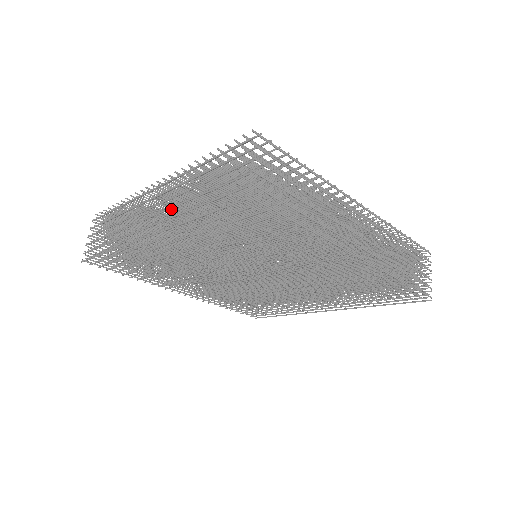
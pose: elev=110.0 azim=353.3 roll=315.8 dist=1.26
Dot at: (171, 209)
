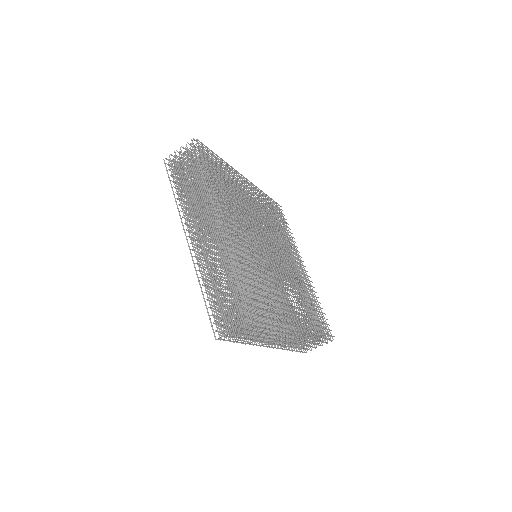
Dot at: (213, 246)
